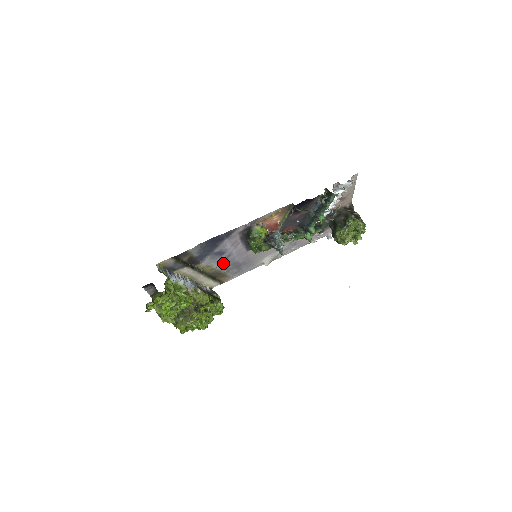
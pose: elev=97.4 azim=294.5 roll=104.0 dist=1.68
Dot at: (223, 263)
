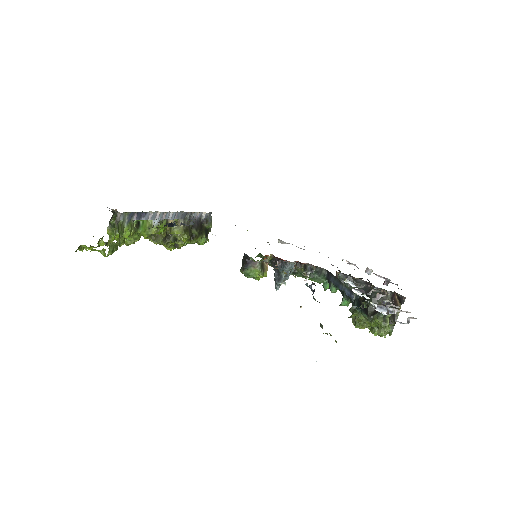
Dot at: occluded
